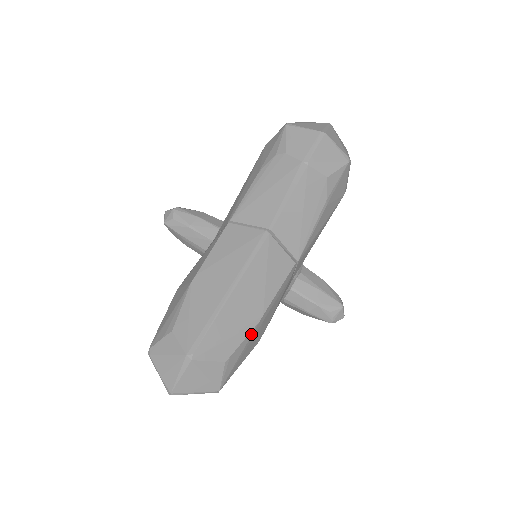
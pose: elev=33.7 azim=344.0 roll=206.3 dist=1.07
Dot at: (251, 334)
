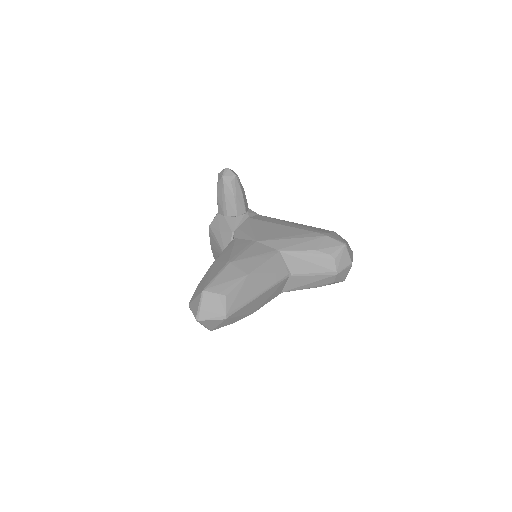
Dot at: occluded
